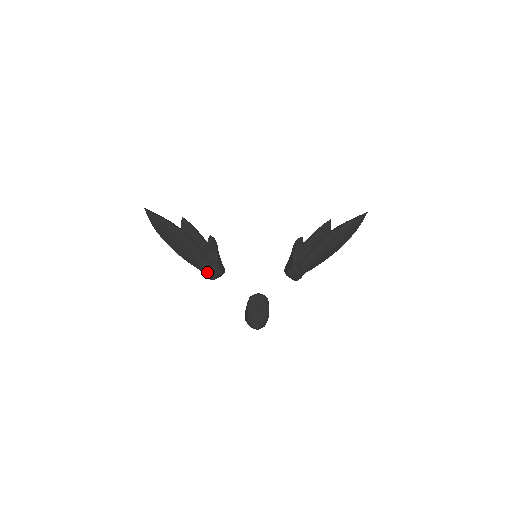
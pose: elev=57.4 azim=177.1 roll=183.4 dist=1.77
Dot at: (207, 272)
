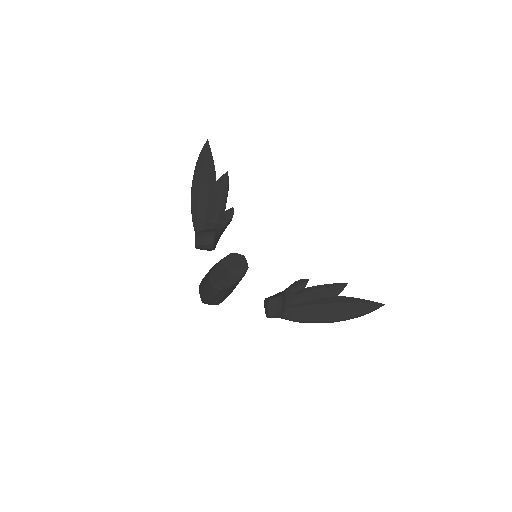
Dot at: (200, 233)
